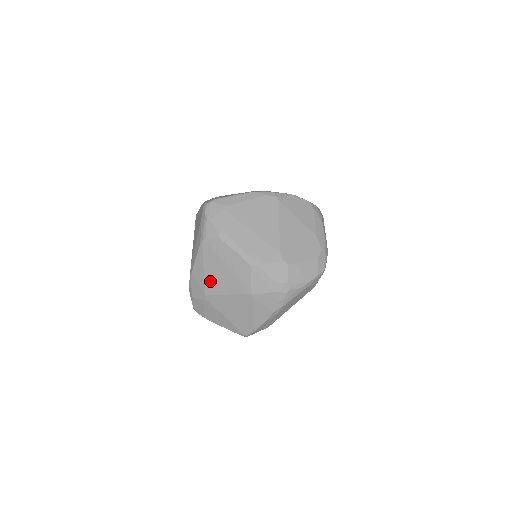
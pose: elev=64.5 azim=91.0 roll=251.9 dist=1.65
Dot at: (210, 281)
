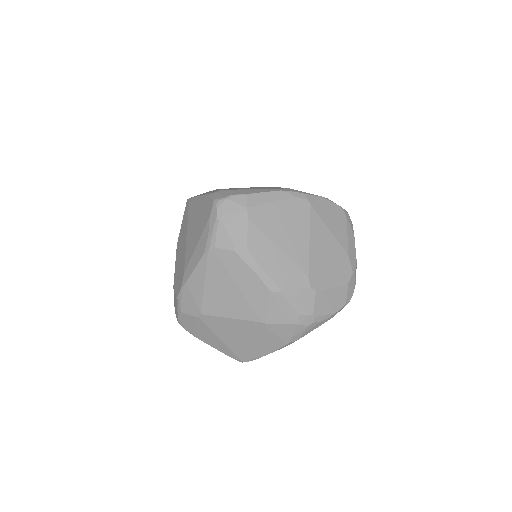
Dot at: (211, 299)
